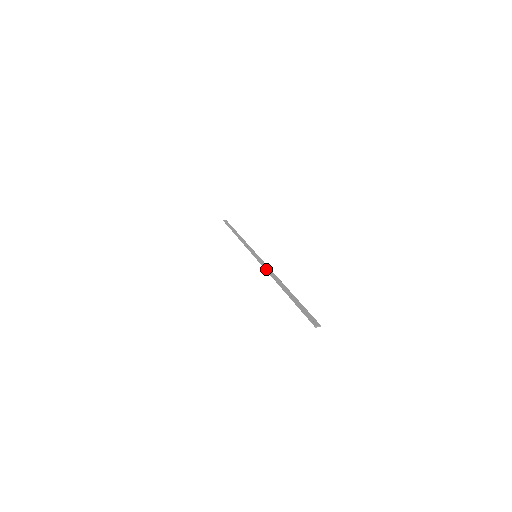
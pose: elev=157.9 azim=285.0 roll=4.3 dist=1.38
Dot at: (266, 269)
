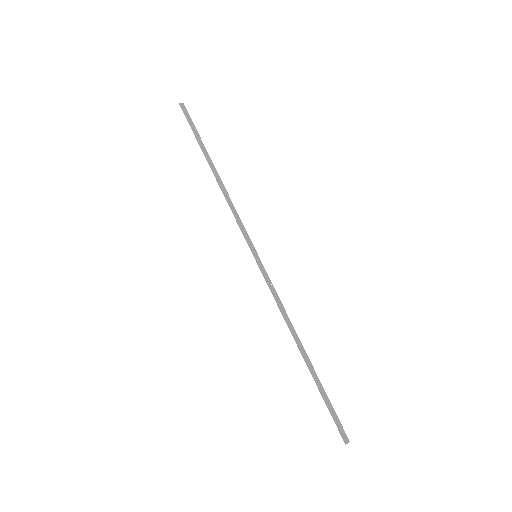
Dot at: (277, 303)
